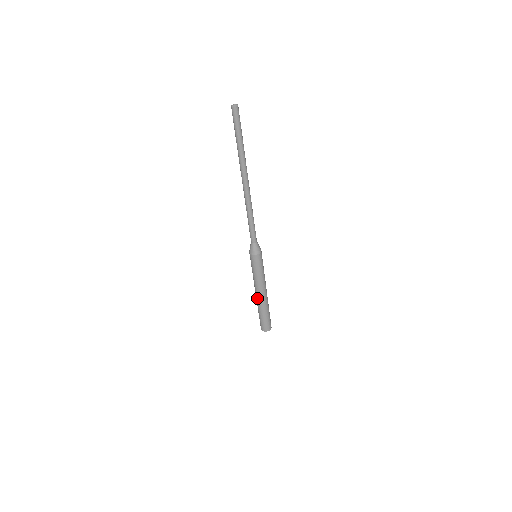
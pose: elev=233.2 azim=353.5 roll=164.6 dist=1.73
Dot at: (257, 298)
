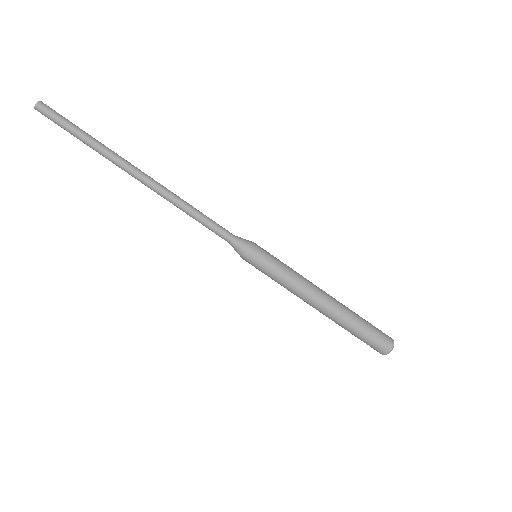
Dot at: (322, 312)
